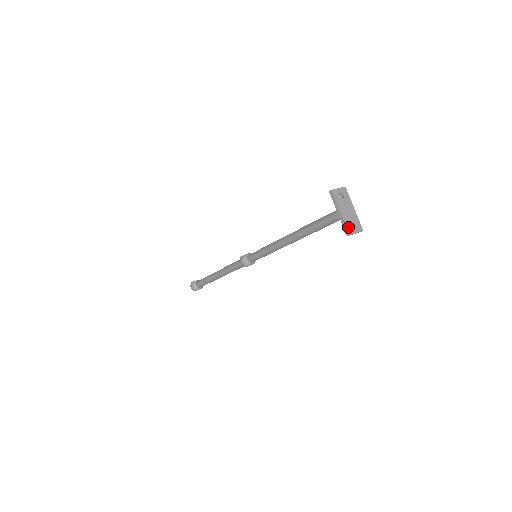
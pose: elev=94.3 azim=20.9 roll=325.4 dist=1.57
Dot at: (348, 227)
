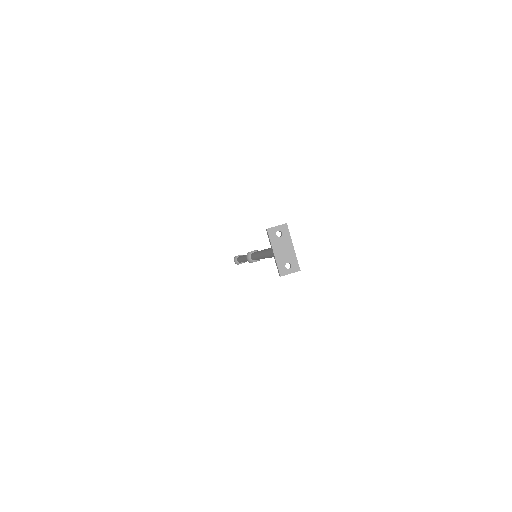
Dot at: (280, 268)
